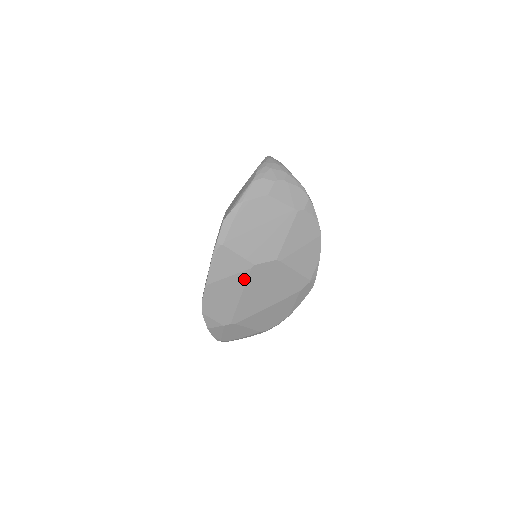
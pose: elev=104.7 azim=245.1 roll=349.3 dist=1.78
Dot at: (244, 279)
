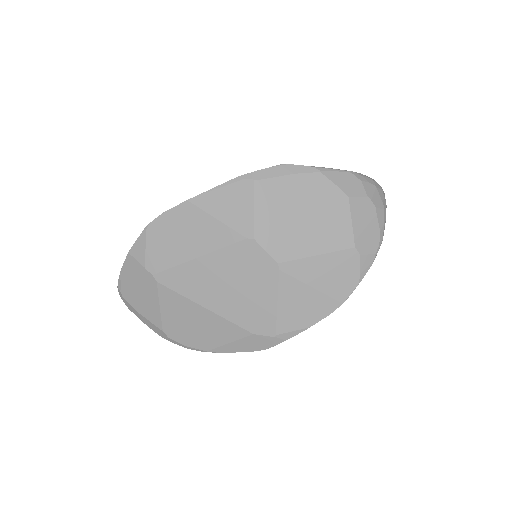
Dot at: (226, 241)
